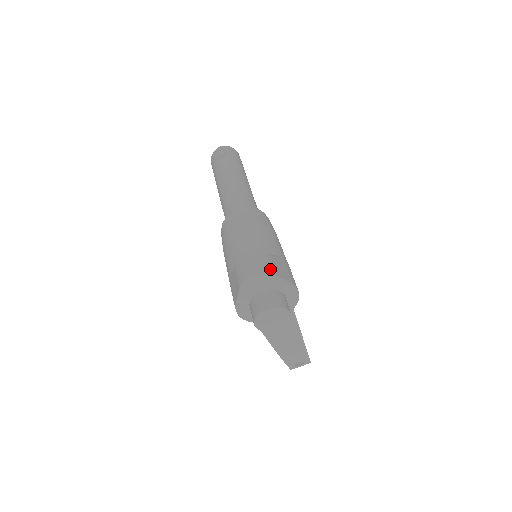
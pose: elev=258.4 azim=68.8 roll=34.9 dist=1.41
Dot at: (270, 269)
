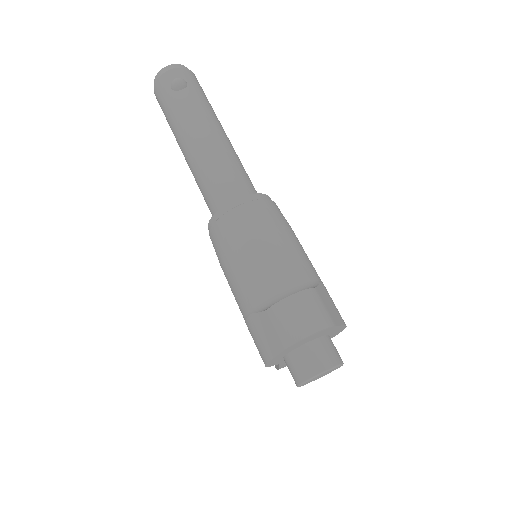
Dot at: (328, 317)
